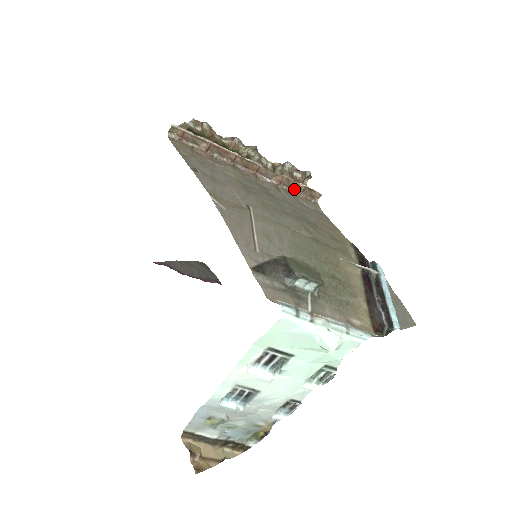
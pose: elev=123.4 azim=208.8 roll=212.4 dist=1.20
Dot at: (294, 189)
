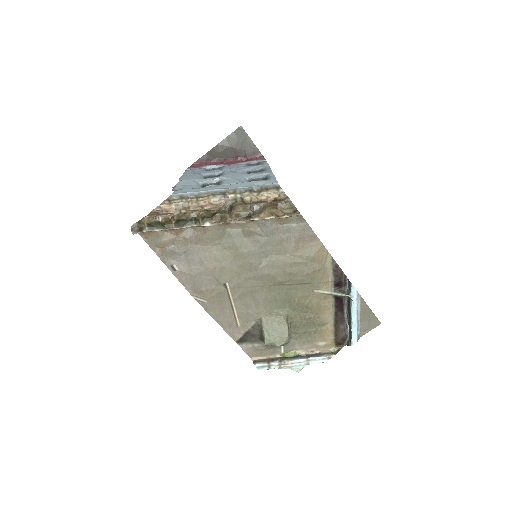
Dot at: occluded
